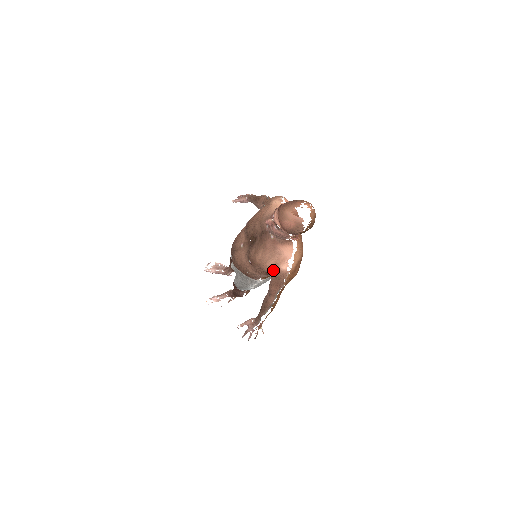
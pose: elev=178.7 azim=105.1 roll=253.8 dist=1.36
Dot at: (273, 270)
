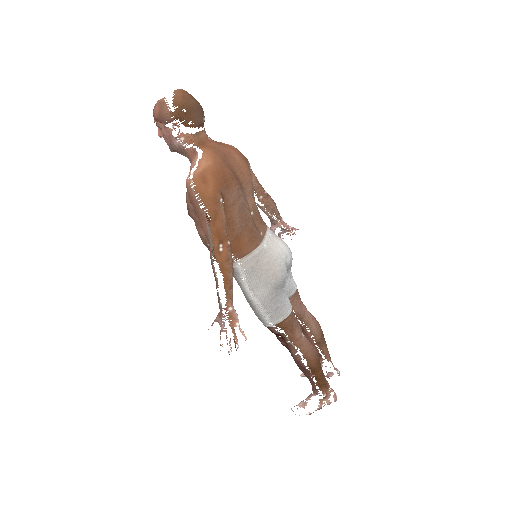
Dot at: (188, 195)
